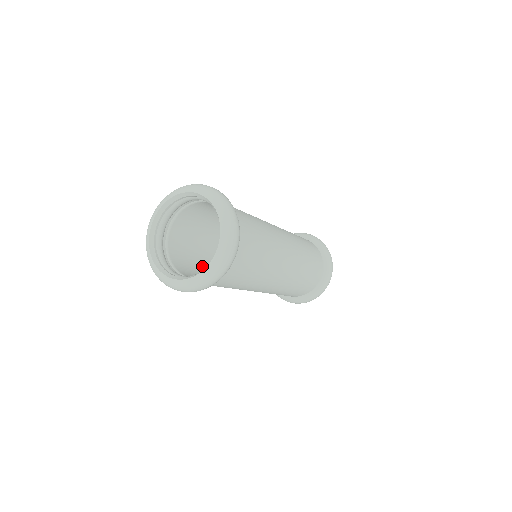
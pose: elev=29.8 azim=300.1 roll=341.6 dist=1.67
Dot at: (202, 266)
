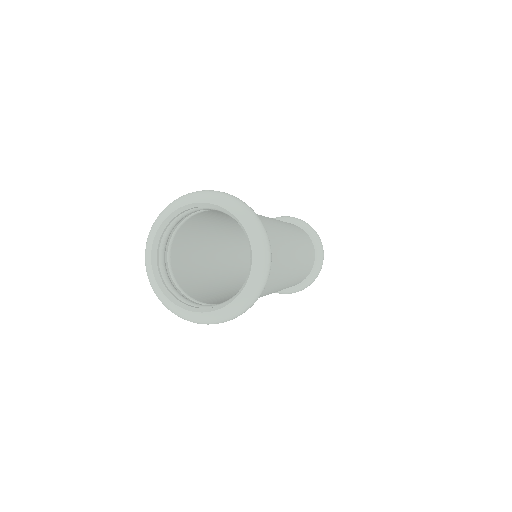
Dot at: (200, 272)
